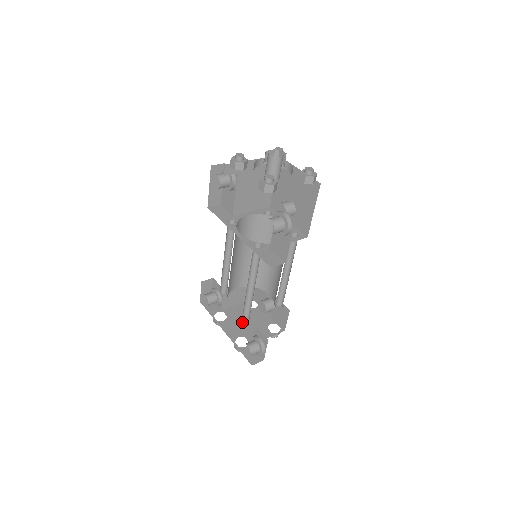
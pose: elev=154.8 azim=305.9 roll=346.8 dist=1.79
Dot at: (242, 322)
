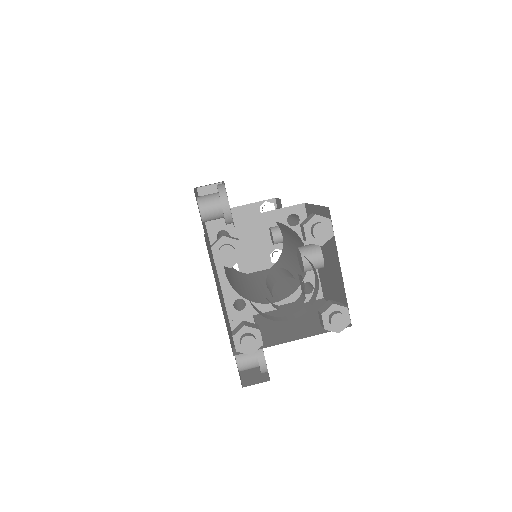
Dot at: (243, 237)
